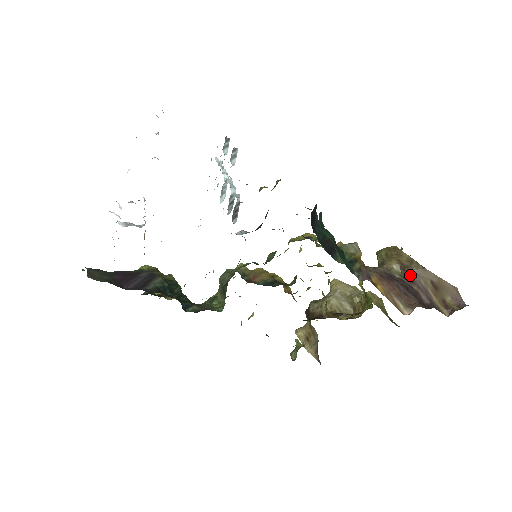
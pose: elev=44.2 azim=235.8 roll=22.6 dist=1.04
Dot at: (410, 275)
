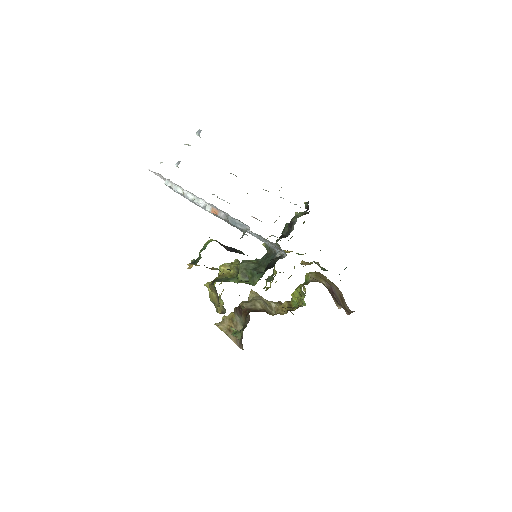
Dot at: (332, 289)
